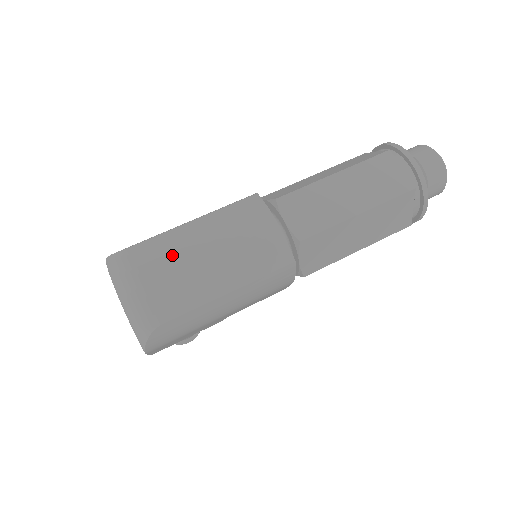
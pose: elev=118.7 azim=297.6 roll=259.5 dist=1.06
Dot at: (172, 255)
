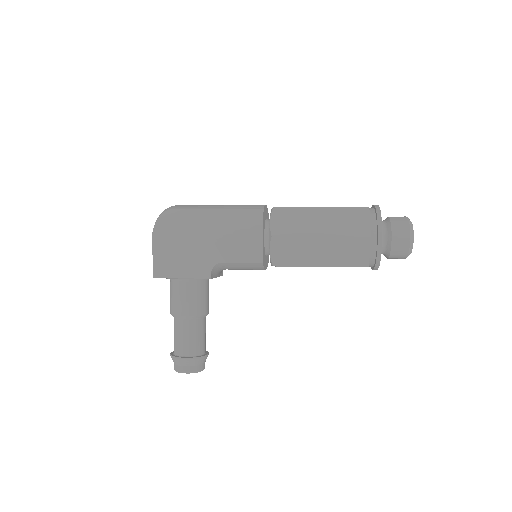
Dot at: occluded
